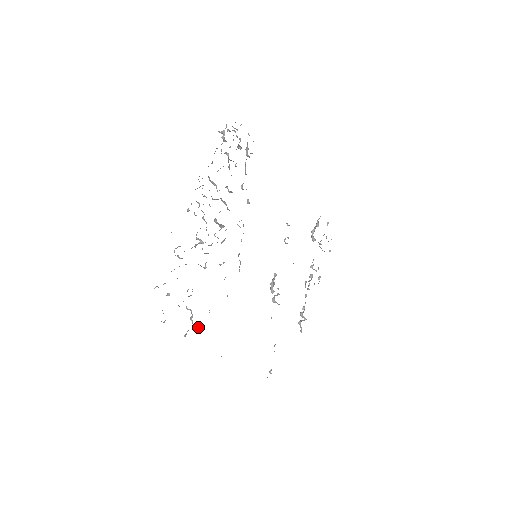
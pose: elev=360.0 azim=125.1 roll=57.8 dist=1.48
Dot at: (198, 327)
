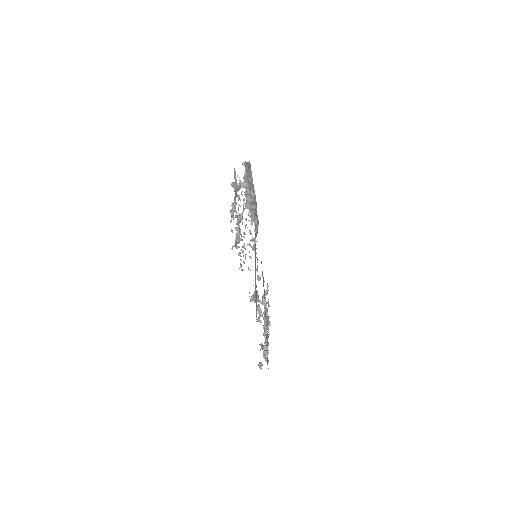
Dot at: (238, 253)
